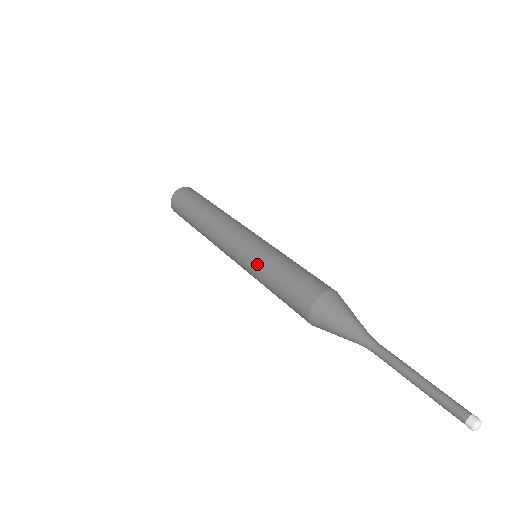
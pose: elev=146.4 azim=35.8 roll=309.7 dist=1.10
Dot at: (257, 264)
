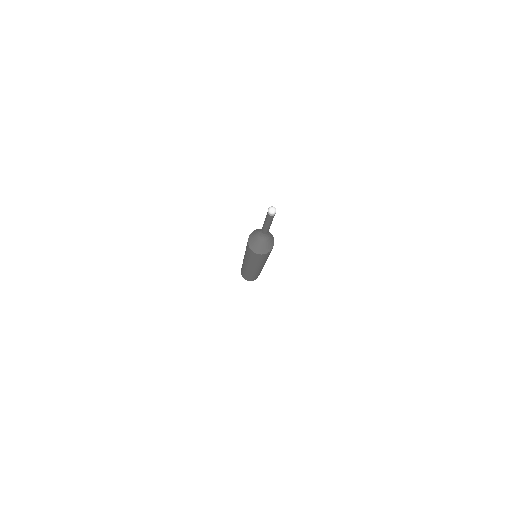
Dot at: occluded
